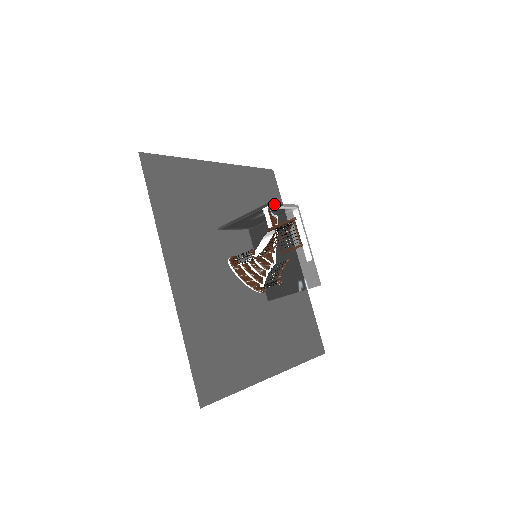
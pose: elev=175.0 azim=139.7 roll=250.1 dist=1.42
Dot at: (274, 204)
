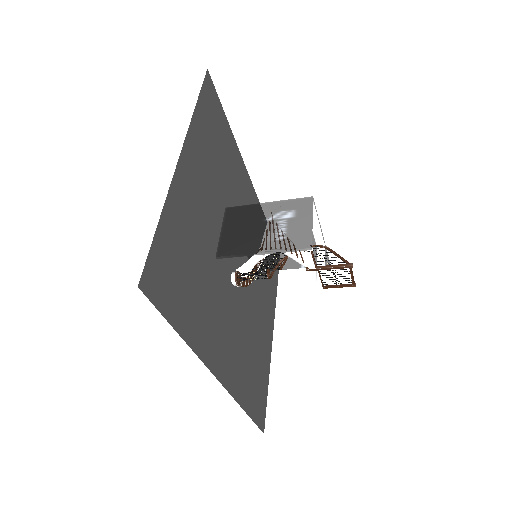
Dot at: (311, 237)
